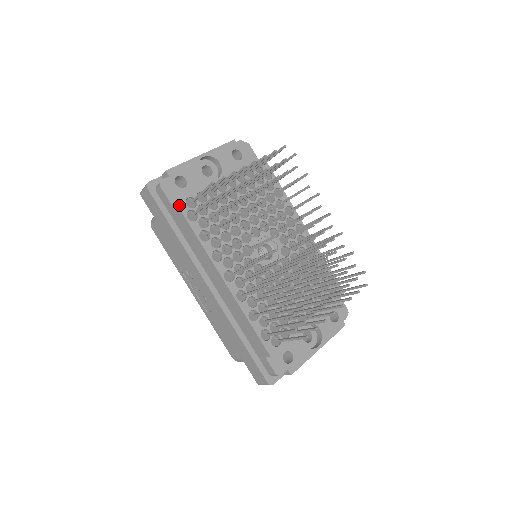
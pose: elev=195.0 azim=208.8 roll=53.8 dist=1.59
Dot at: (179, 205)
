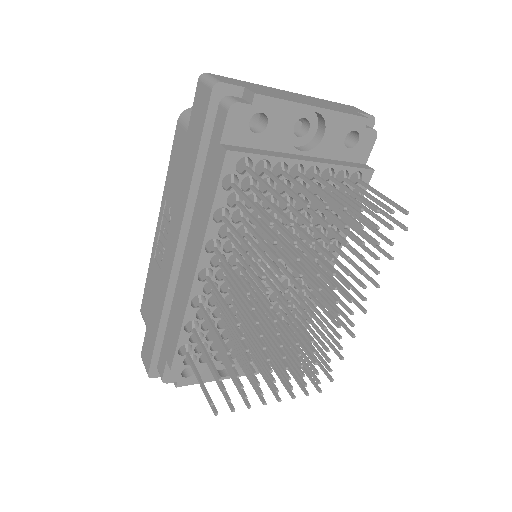
Dot at: (227, 158)
